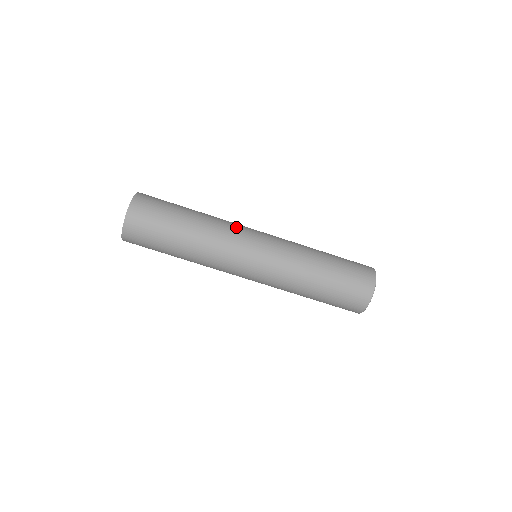
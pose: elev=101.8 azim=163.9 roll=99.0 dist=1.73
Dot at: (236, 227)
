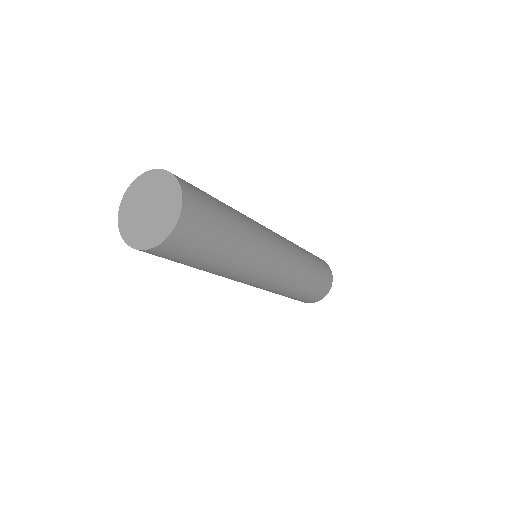
Dot at: occluded
